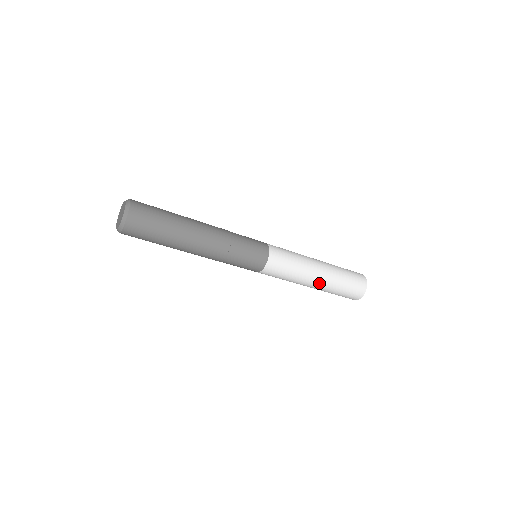
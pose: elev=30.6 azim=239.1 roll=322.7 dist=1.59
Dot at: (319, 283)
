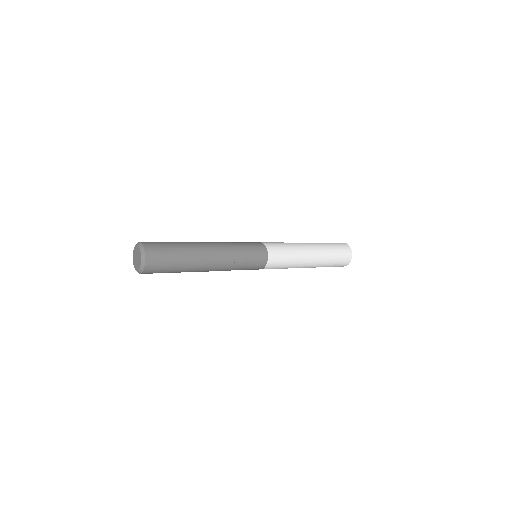
Dot at: (313, 263)
